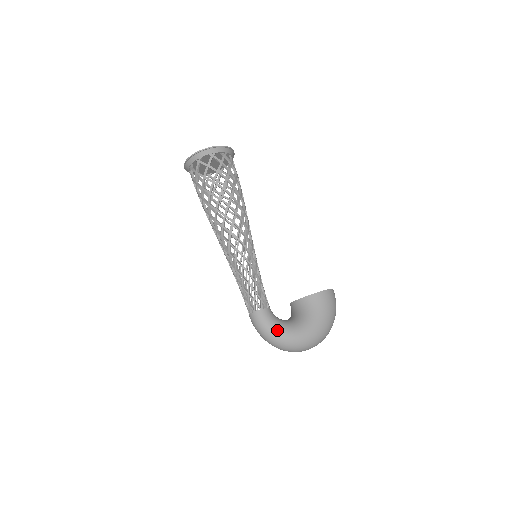
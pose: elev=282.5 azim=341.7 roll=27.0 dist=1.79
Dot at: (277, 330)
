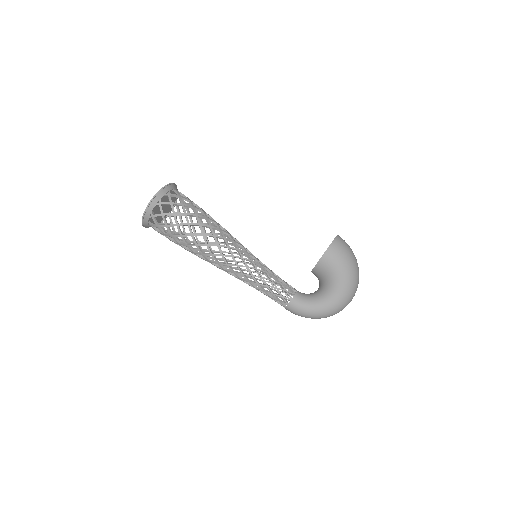
Dot at: (316, 306)
